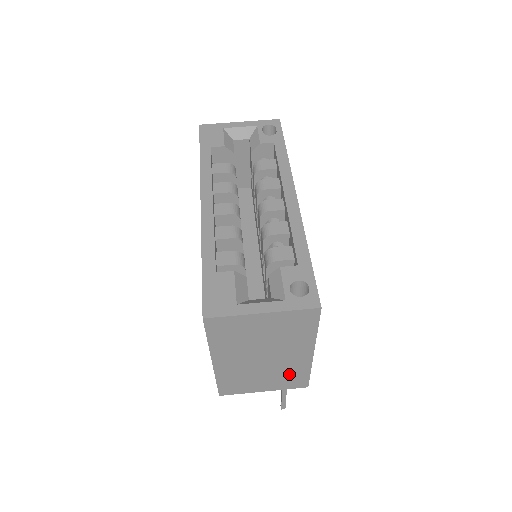
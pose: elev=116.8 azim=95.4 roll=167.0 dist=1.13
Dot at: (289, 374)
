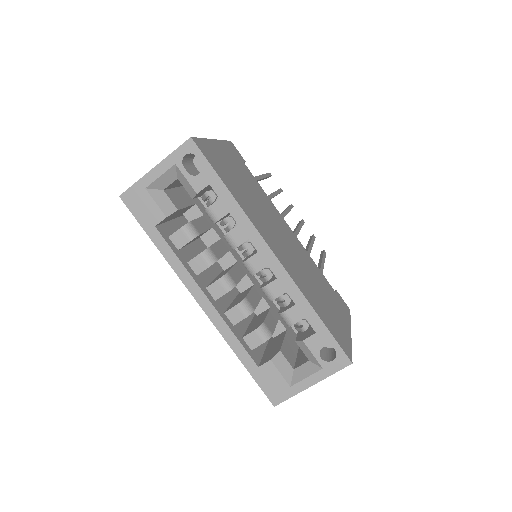
Dot at: occluded
